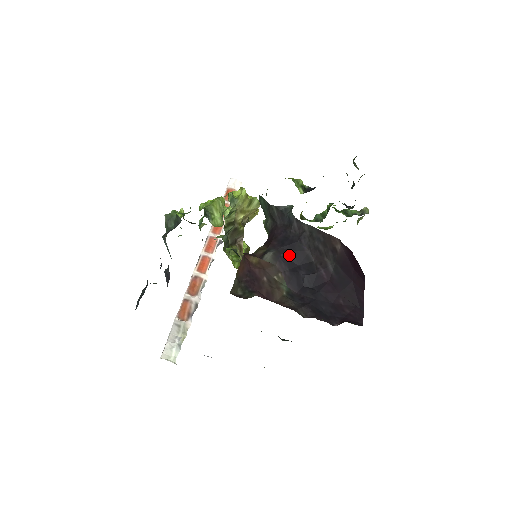
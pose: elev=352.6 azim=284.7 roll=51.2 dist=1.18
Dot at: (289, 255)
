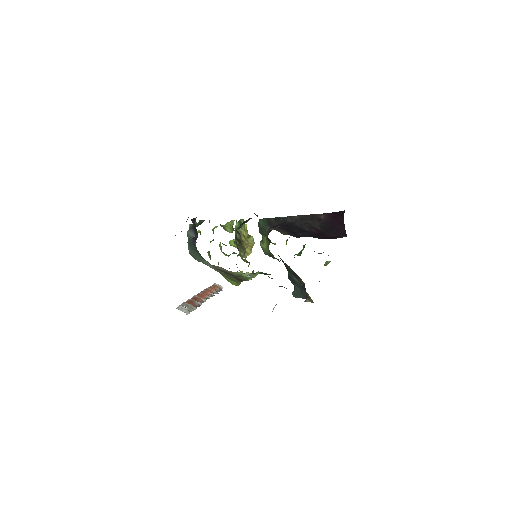
Dot at: (287, 229)
